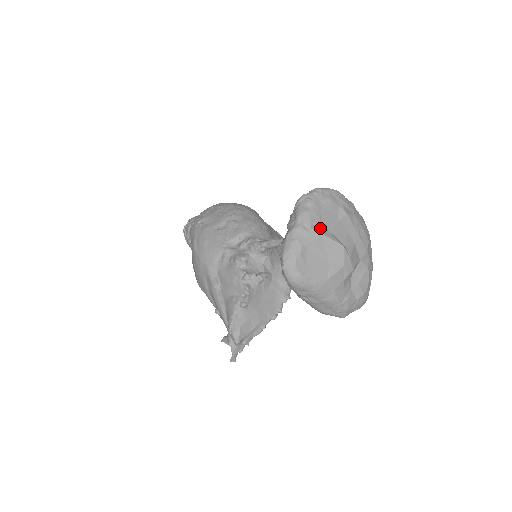
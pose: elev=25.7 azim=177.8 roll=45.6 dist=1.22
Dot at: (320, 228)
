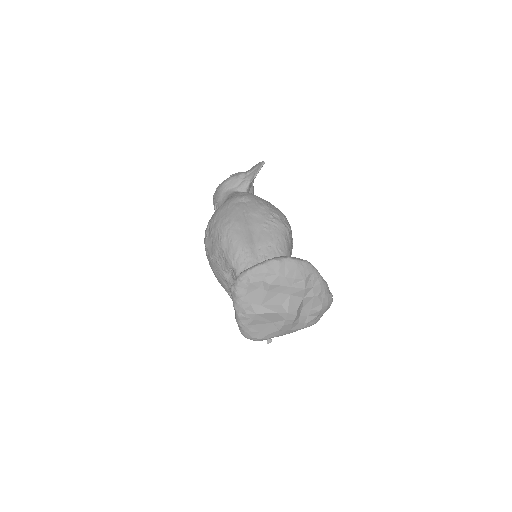
Dot at: (253, 310)
